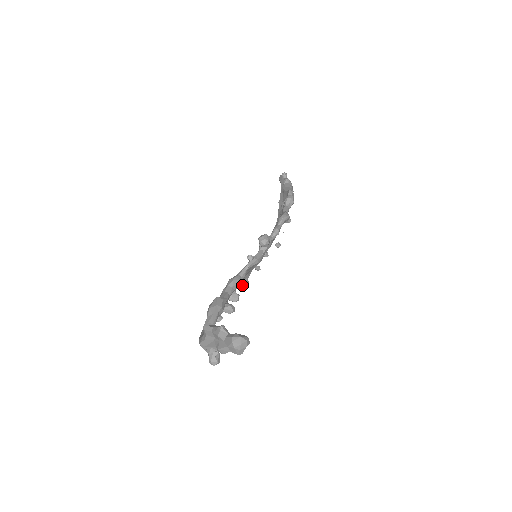
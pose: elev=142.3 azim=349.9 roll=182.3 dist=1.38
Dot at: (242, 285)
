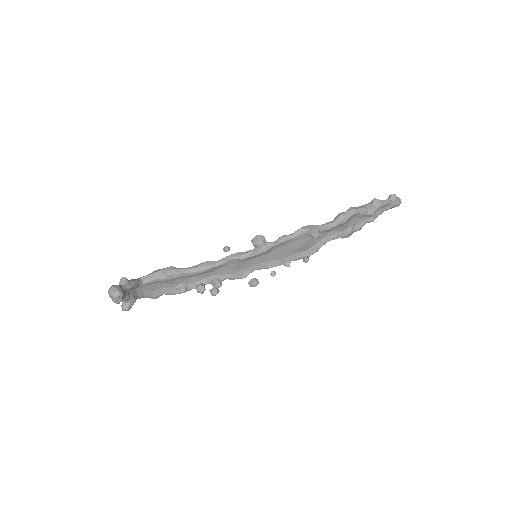
Dot at: (248, 282)
